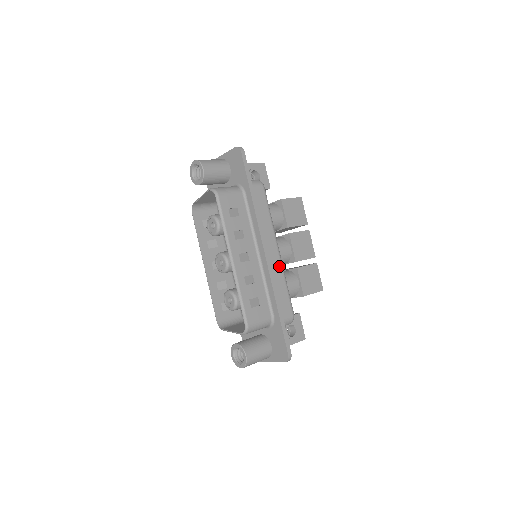
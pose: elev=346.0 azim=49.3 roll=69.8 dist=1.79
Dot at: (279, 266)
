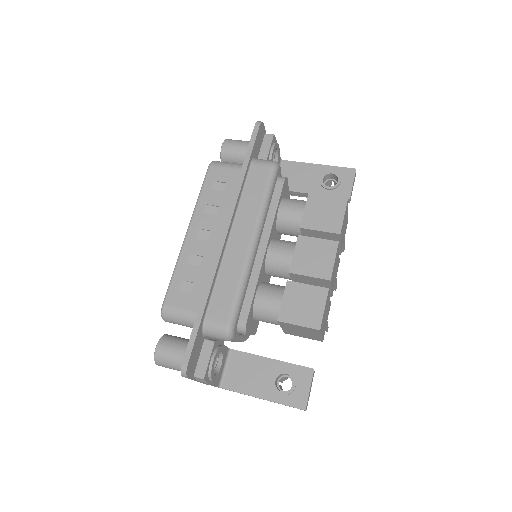
Dot at: (241, 259)
